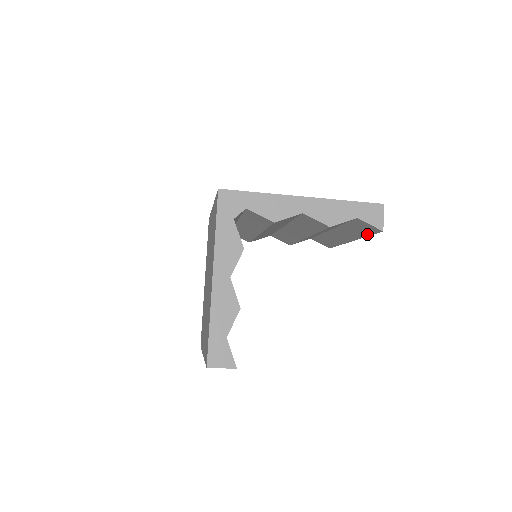
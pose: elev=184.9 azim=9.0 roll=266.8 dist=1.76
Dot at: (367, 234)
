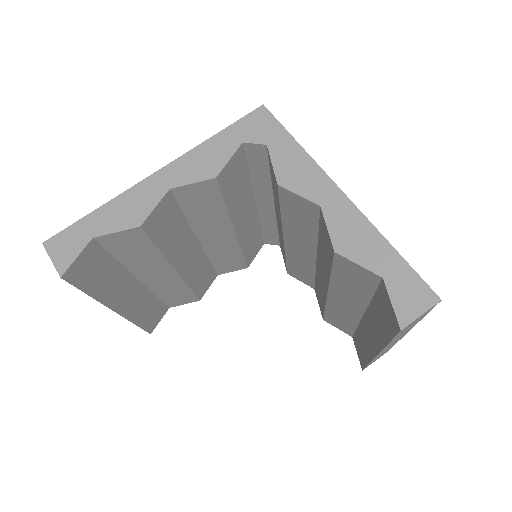
Dot at: (388, 336)
